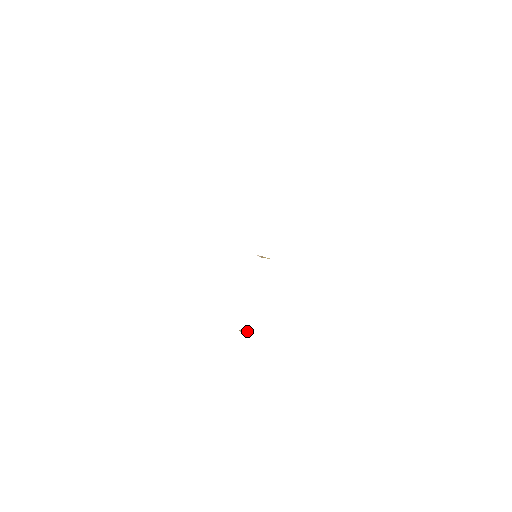
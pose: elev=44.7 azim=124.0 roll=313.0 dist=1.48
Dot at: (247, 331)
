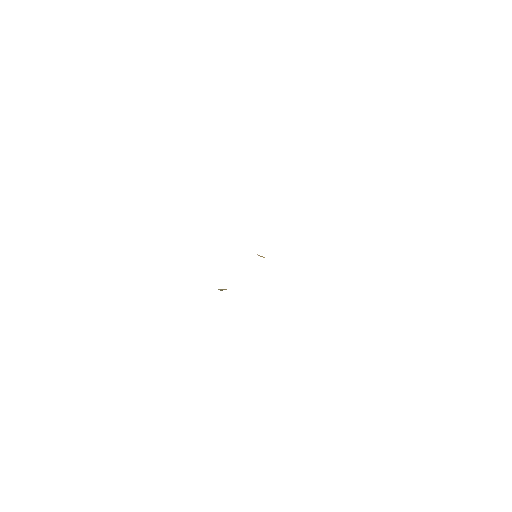
Dot at: occluded
